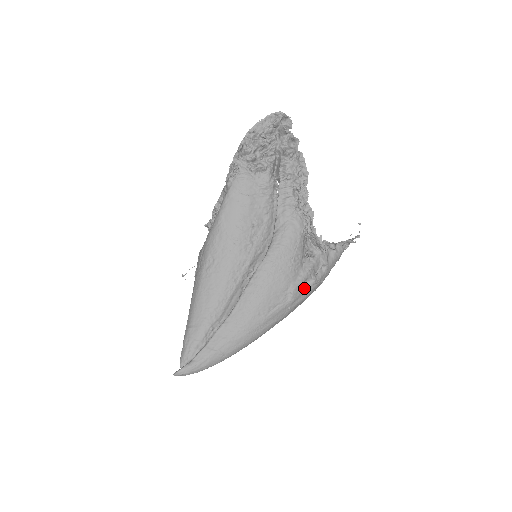
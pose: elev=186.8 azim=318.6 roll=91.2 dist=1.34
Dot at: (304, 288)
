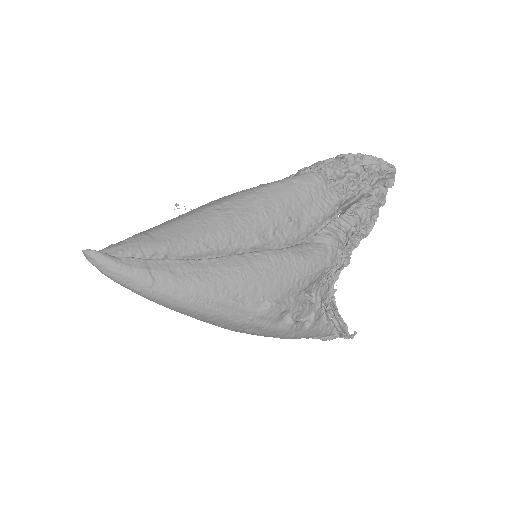
Dot at: (280, 317)
